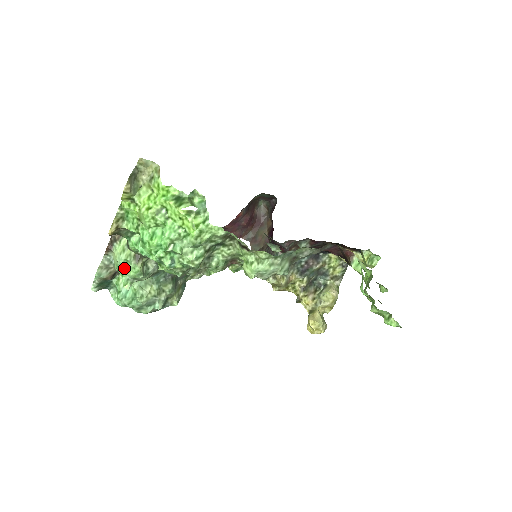
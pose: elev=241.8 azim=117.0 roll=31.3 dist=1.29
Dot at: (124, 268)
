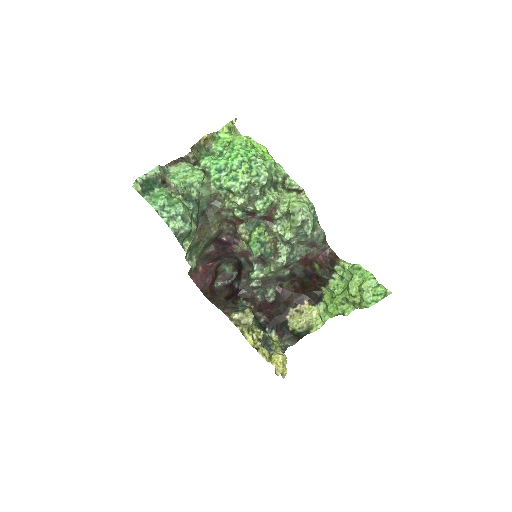
Dot at: (186, 174)
